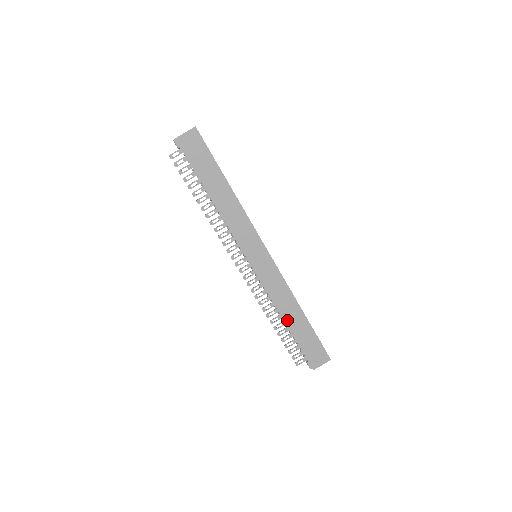
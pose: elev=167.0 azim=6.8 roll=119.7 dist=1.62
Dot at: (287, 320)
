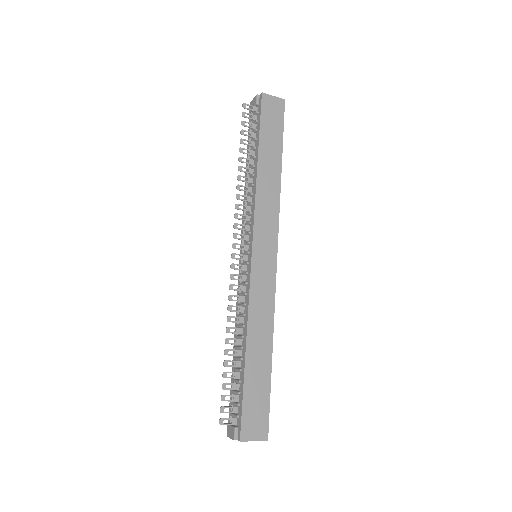
Dot at: (250, 347)
